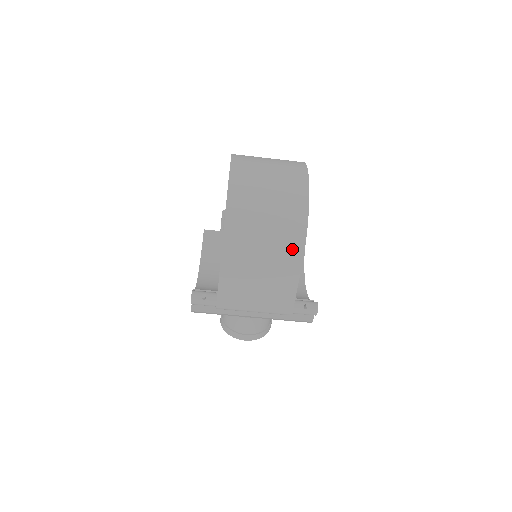
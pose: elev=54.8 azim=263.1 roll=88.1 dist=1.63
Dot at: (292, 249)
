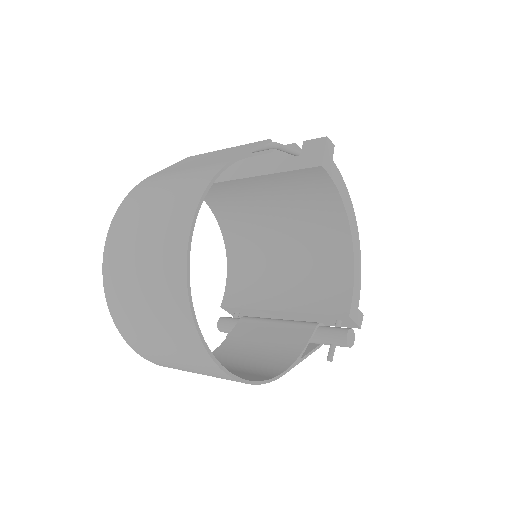
Dot at: occluded
